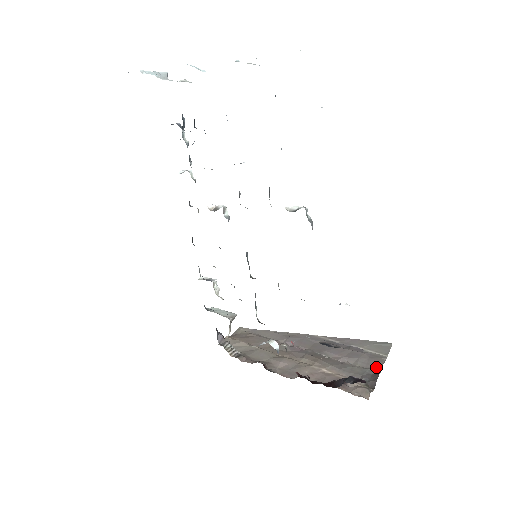
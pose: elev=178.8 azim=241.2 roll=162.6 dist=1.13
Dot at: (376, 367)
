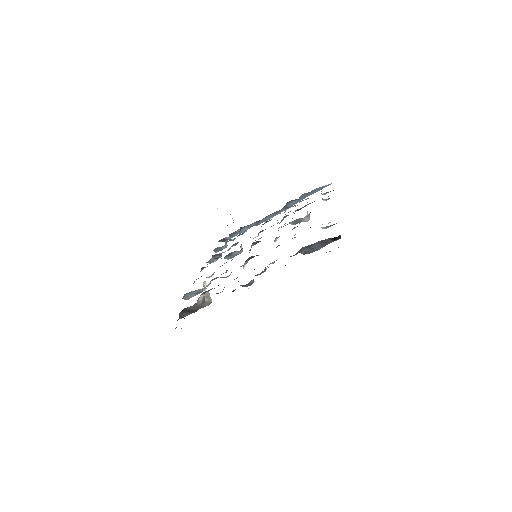
Dot at: occluded
